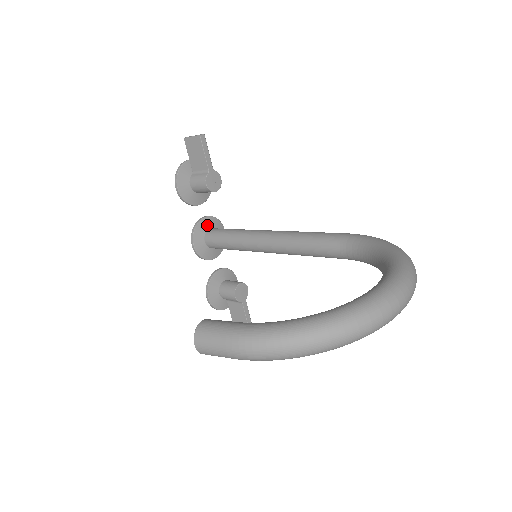
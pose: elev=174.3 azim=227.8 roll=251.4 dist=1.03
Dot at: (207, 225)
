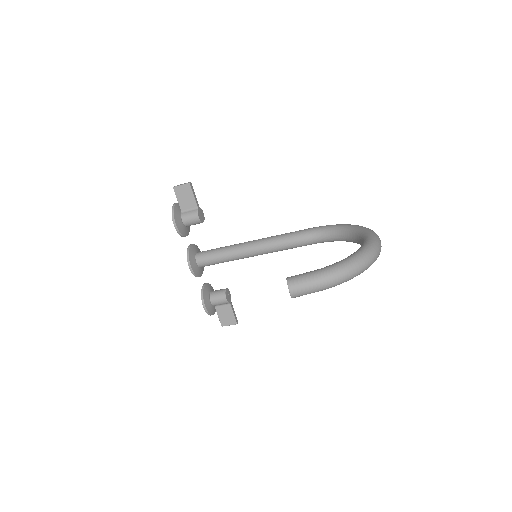
Dot at: (194, 250)
